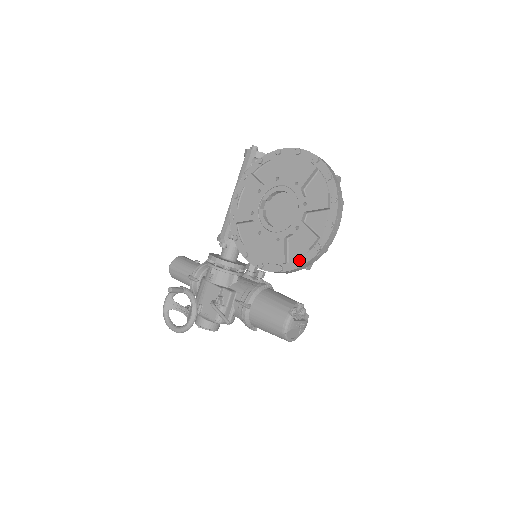
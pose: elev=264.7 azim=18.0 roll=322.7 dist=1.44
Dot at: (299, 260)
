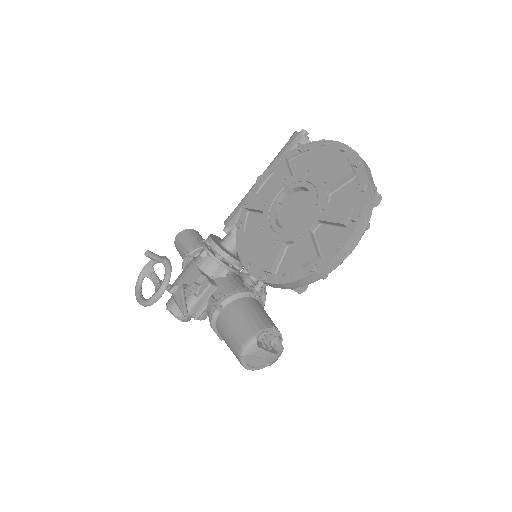
Dot at: (286, 275)
